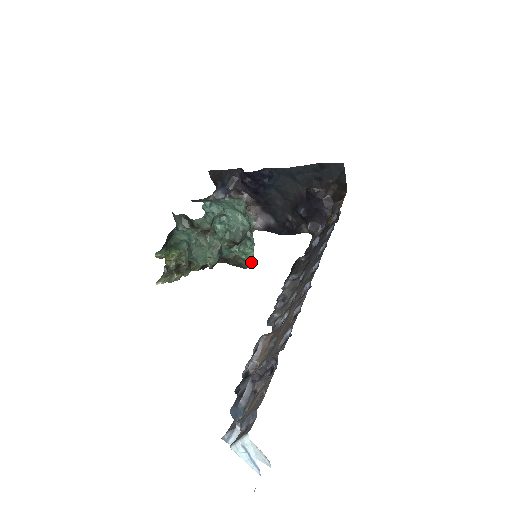
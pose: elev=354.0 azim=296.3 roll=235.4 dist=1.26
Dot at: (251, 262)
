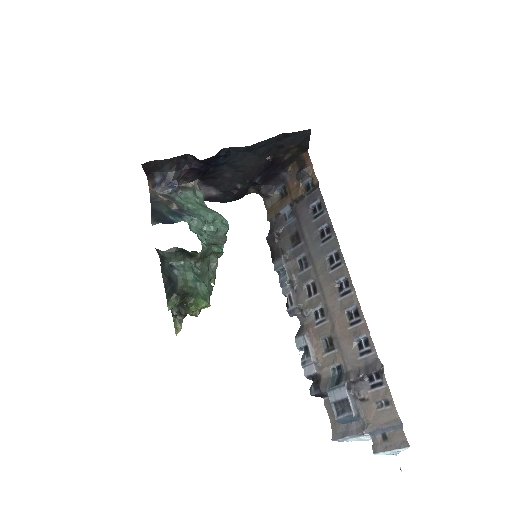
Dot at: (222, 250)
